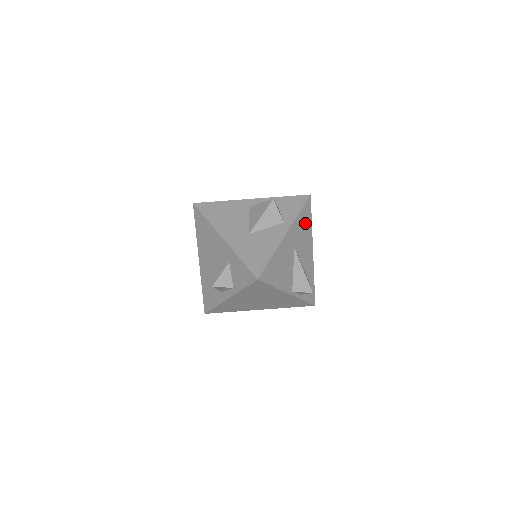
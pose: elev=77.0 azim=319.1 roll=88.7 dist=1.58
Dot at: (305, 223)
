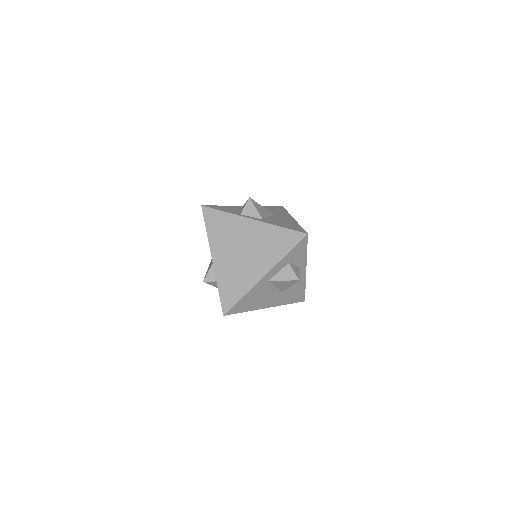
Dot at: occluded
